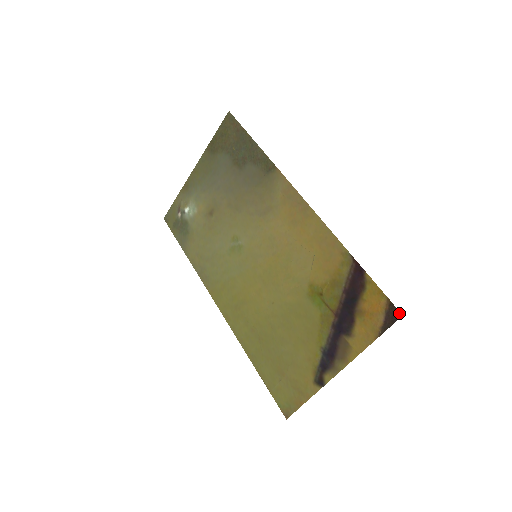
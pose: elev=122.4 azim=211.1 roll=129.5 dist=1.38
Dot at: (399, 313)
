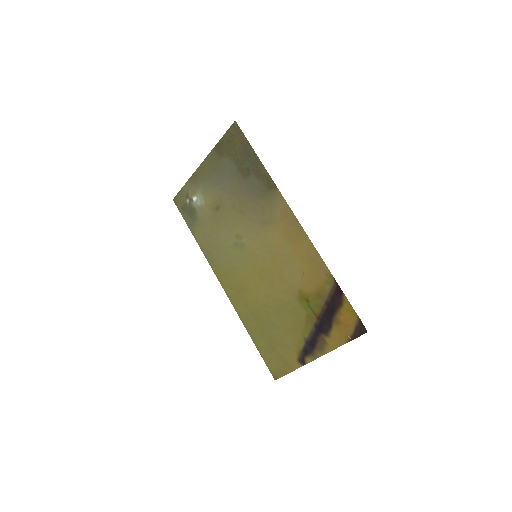
Dot at: (365, 330)
